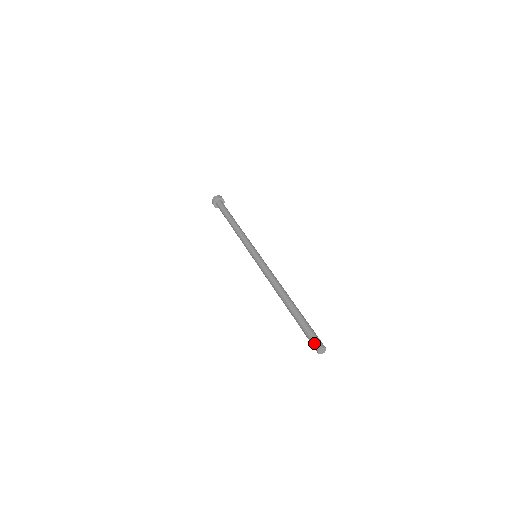
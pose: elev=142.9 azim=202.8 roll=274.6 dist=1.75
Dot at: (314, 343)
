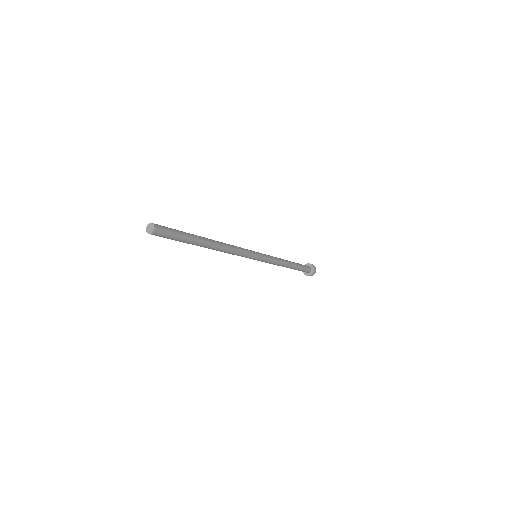
Dot at: occluded
